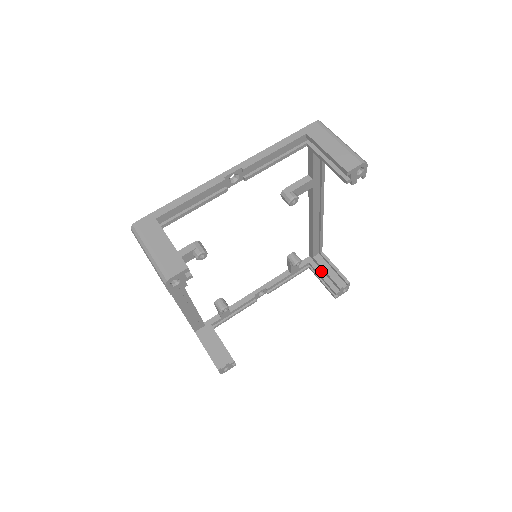
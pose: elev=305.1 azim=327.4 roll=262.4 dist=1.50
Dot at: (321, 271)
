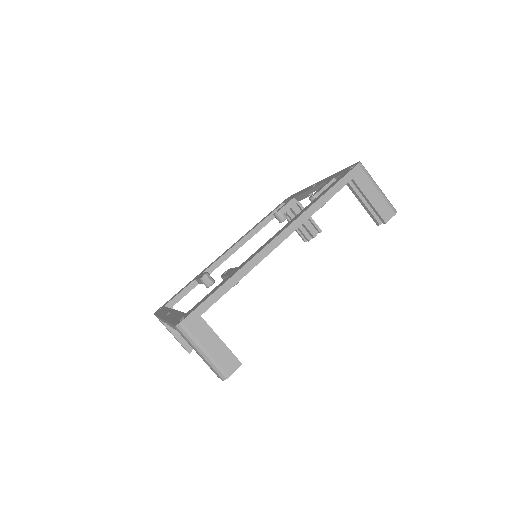
Dot at: occluded
